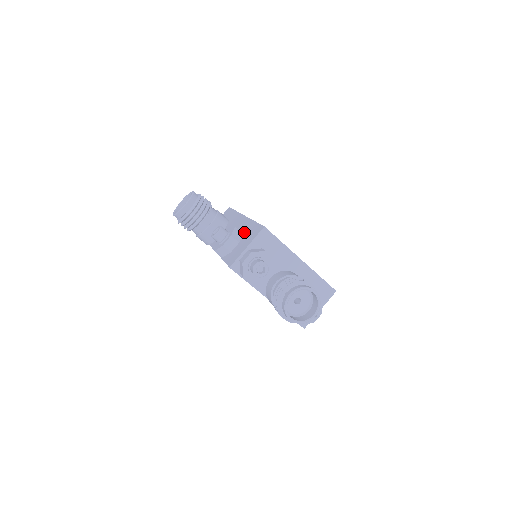
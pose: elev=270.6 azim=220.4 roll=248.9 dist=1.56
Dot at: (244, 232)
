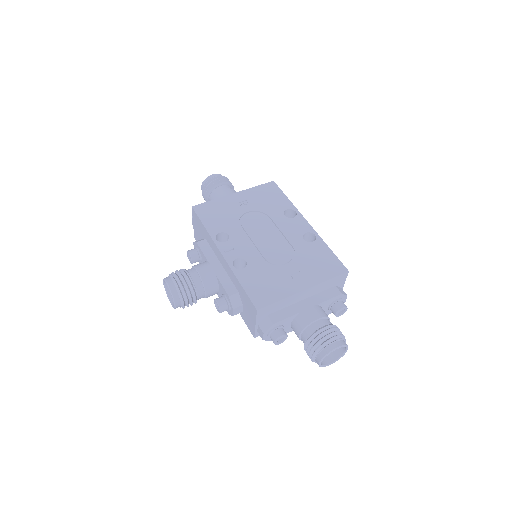
Dot at: (239, 292)
